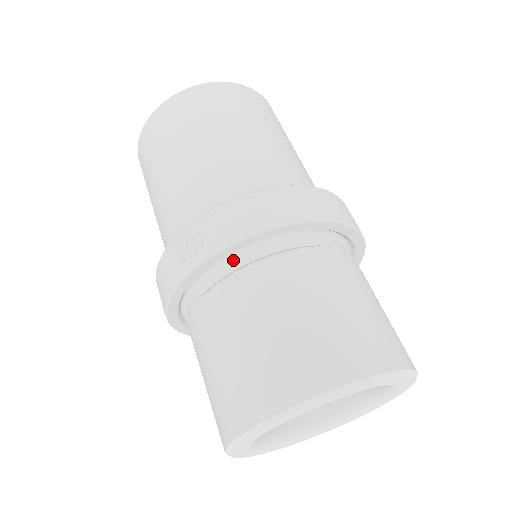
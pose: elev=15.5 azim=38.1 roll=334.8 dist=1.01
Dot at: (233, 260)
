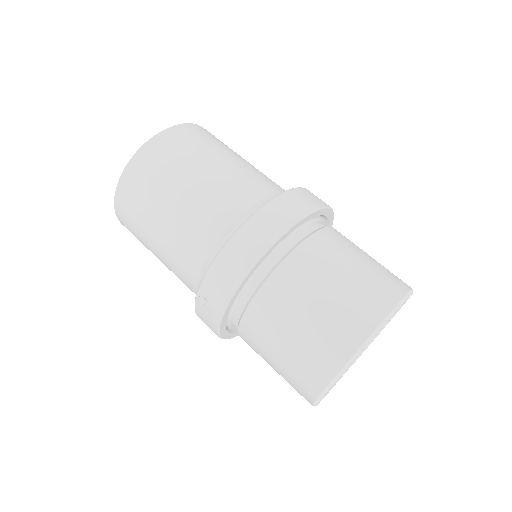
Dot at: (239, 300)
